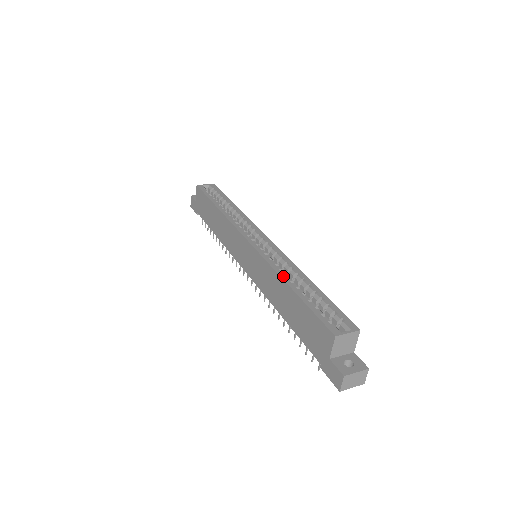
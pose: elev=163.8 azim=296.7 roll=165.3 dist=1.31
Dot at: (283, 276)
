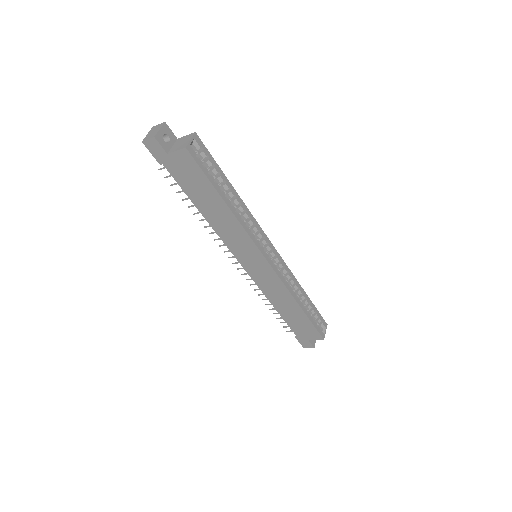
Dot at: (296, 299)
